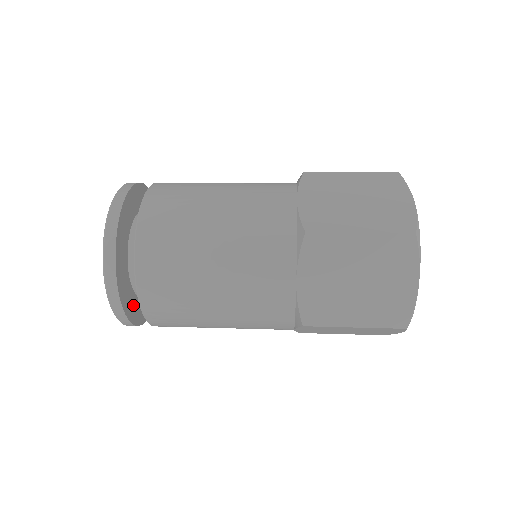
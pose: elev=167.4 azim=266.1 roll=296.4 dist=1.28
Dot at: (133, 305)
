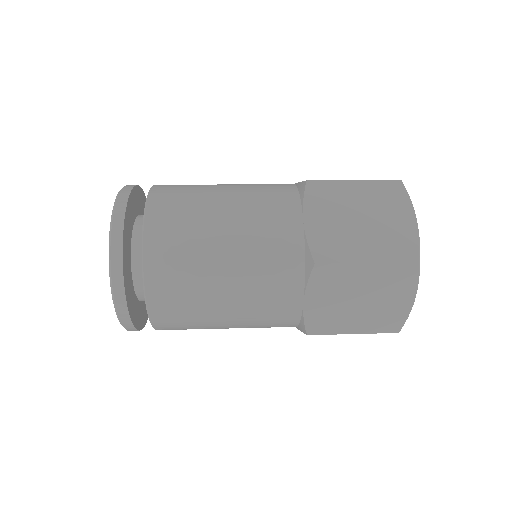
Dot at: (129, 281)
